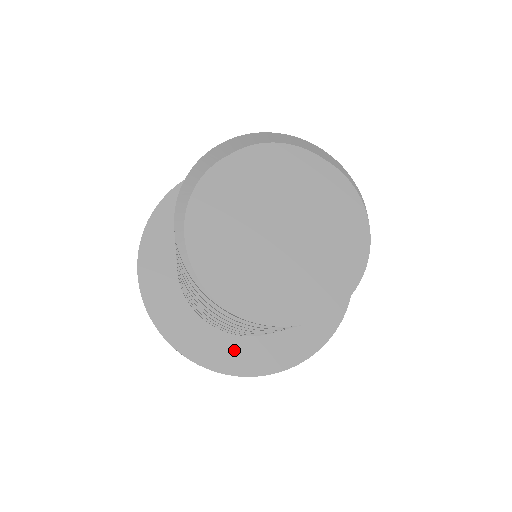
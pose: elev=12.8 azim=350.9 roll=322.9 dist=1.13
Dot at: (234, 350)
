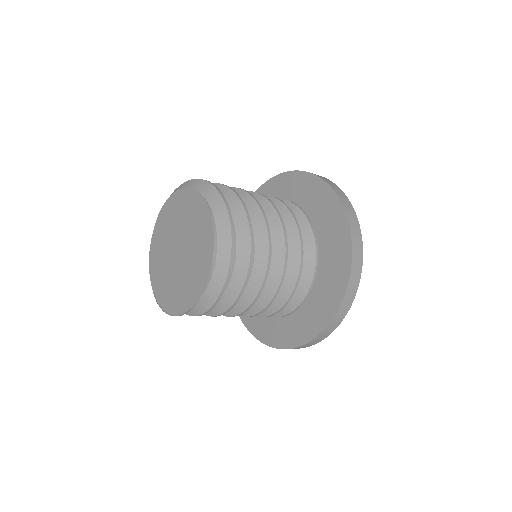
Dot at: (299, 325)
